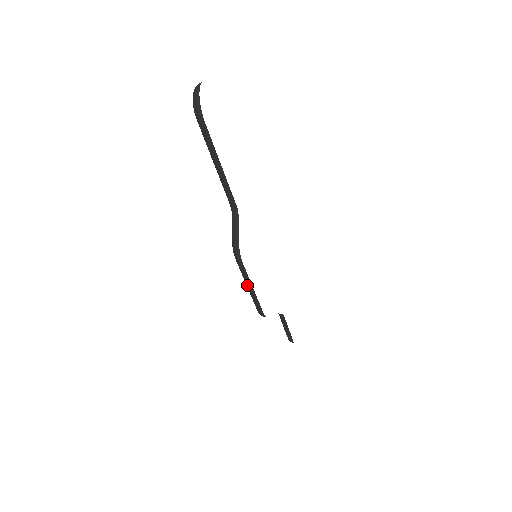
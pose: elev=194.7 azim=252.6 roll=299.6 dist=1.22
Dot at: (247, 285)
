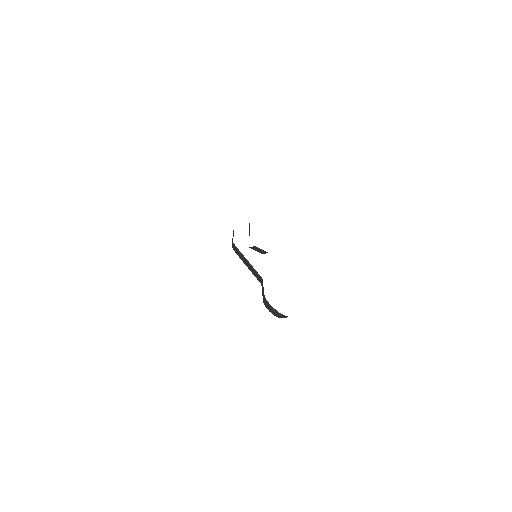
Dot at: occluded
